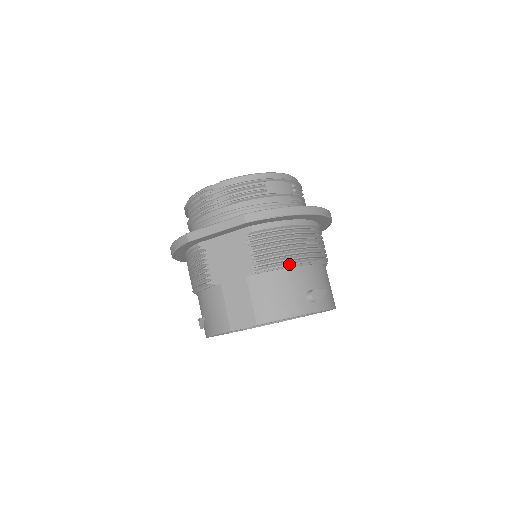
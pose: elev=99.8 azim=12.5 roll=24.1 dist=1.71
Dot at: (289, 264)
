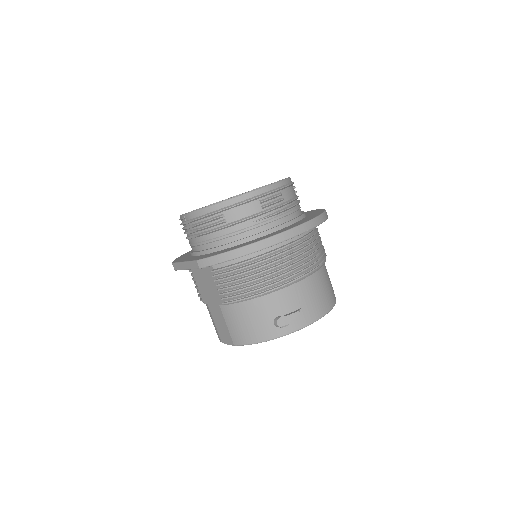
Dot at: (252, 296)
